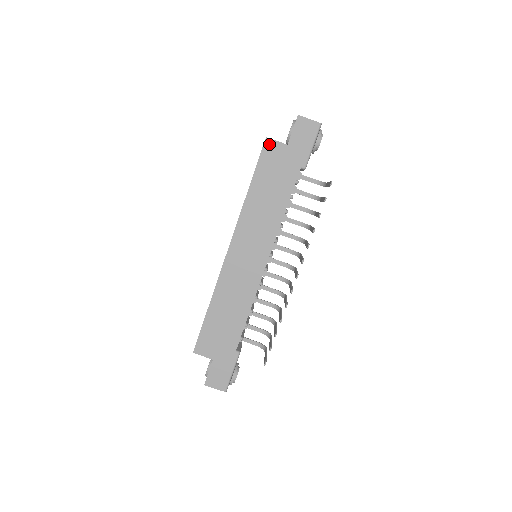
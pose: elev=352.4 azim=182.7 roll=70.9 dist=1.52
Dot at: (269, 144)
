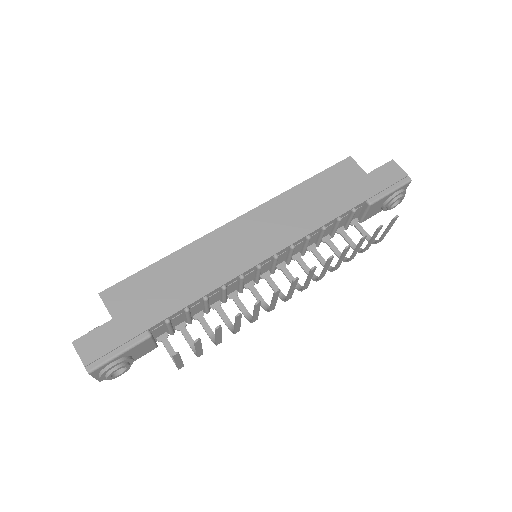
Dot at: (349, 162)
